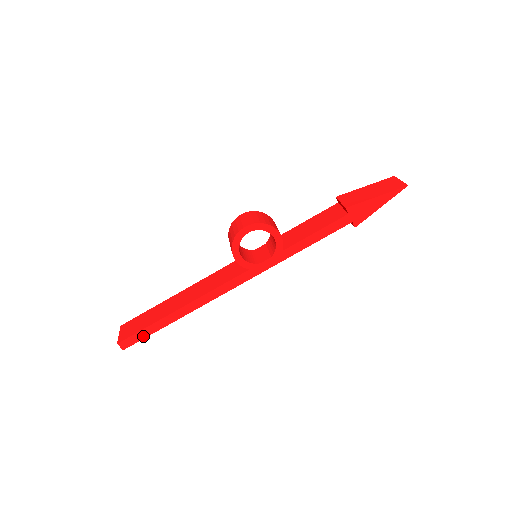
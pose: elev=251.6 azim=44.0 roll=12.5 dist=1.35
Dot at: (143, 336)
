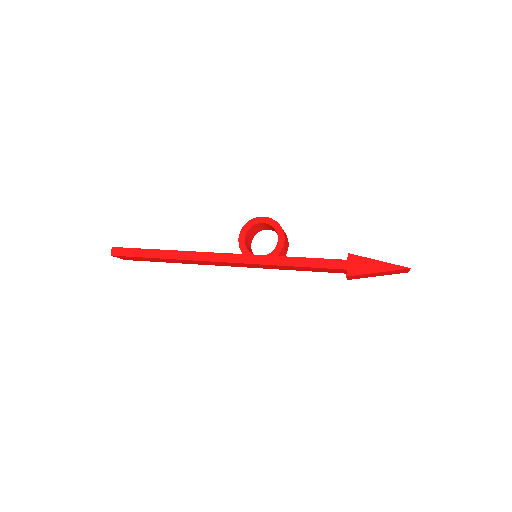
Dot at: (132, 254)
